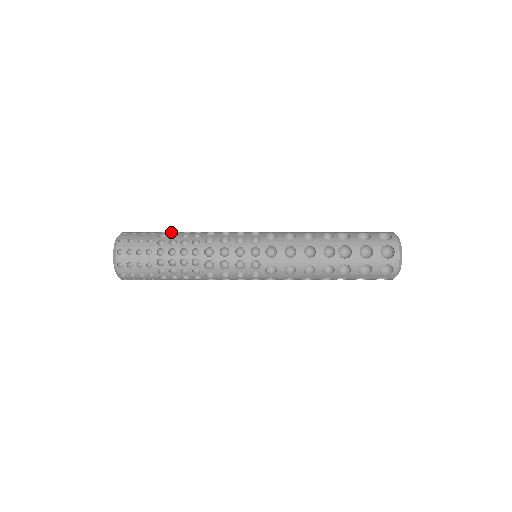
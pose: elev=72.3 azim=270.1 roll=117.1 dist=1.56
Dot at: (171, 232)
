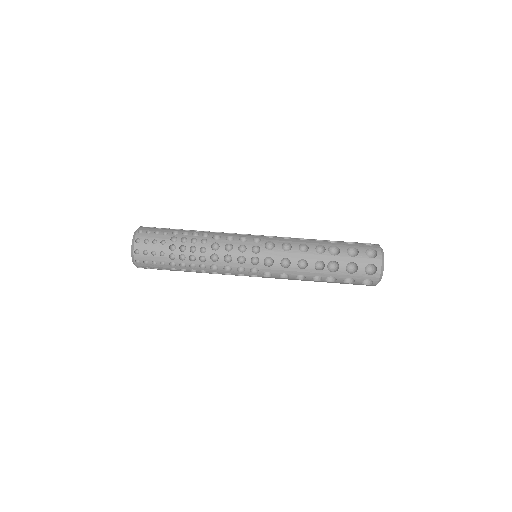
Dot at: occluded
